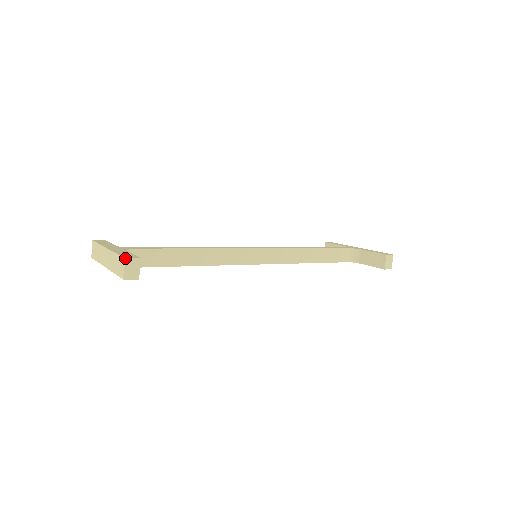
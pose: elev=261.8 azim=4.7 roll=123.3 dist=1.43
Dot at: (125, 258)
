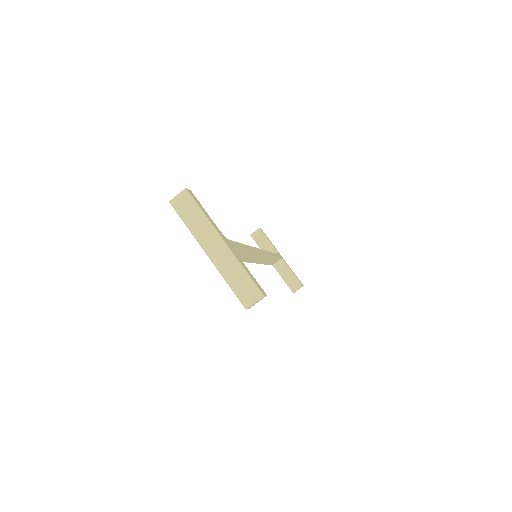
Dot at: (264, 296)
